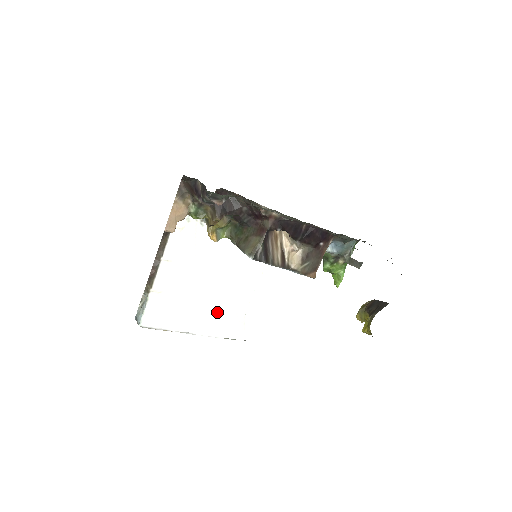
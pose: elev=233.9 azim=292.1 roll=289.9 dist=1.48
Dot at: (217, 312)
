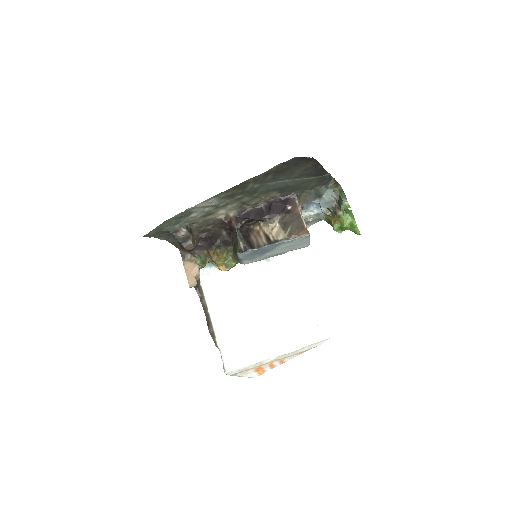
Dot at: (282, 328)
